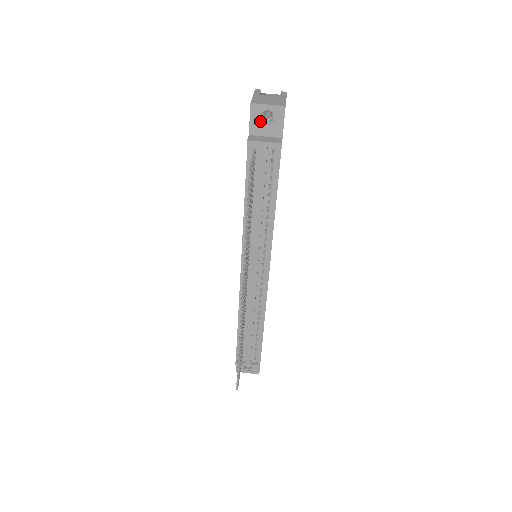
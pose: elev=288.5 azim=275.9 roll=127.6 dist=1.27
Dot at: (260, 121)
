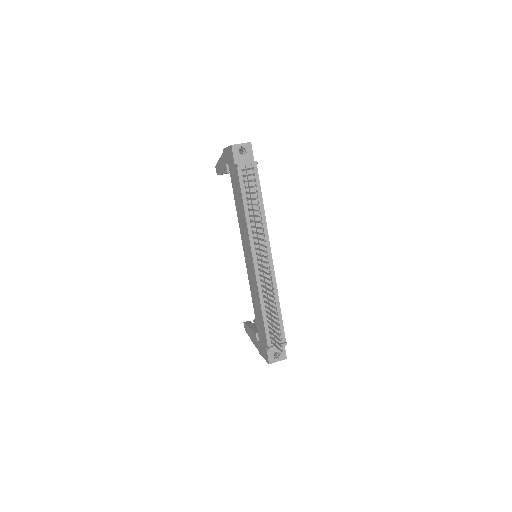
Dot at: (239, 154)
